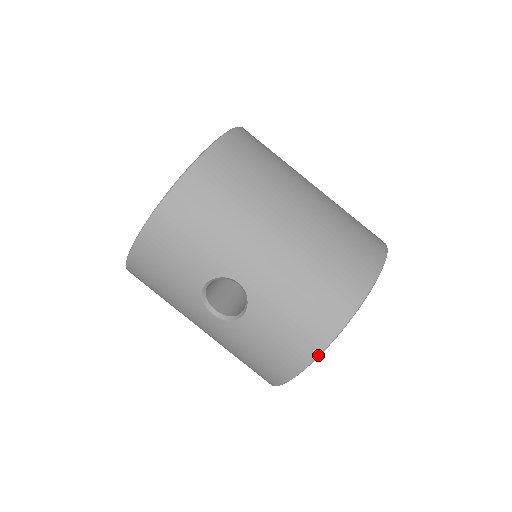
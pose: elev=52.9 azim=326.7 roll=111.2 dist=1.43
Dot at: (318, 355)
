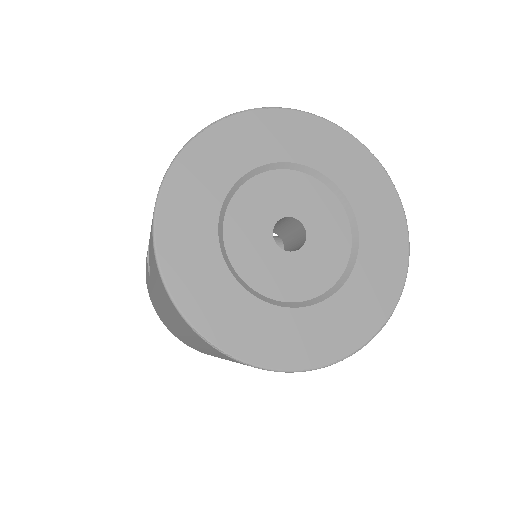
Dot at: (156, 202)
